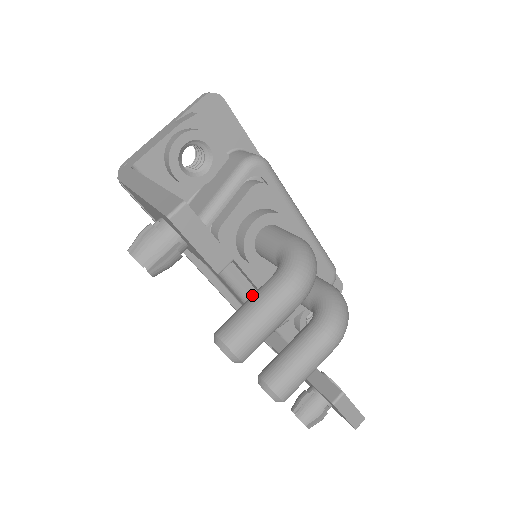
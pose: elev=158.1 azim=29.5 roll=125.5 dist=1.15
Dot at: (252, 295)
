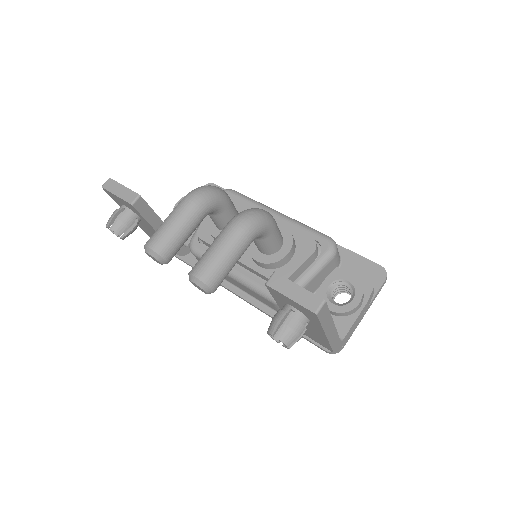
Dot at: occluded
